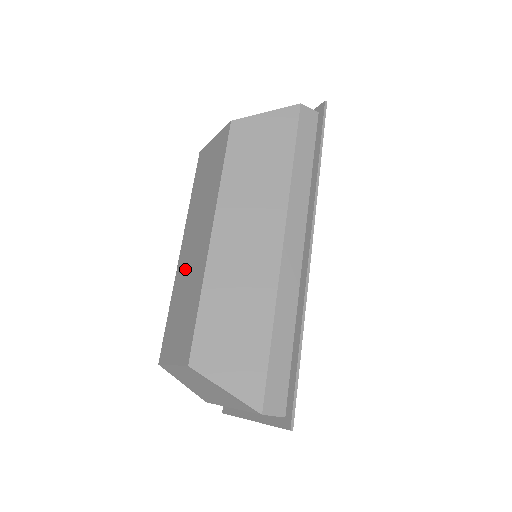
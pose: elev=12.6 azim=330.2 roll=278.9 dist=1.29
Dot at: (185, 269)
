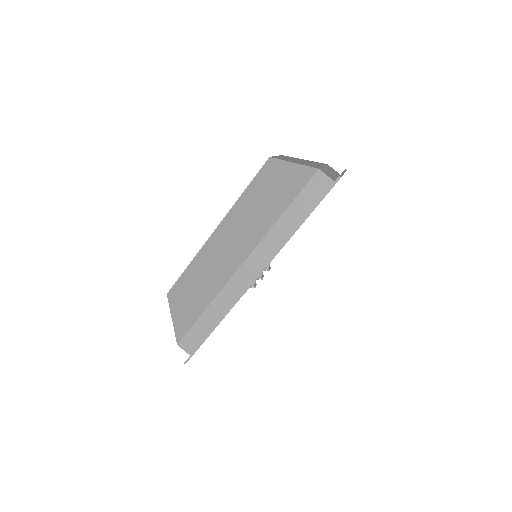
Dot at: occluded
